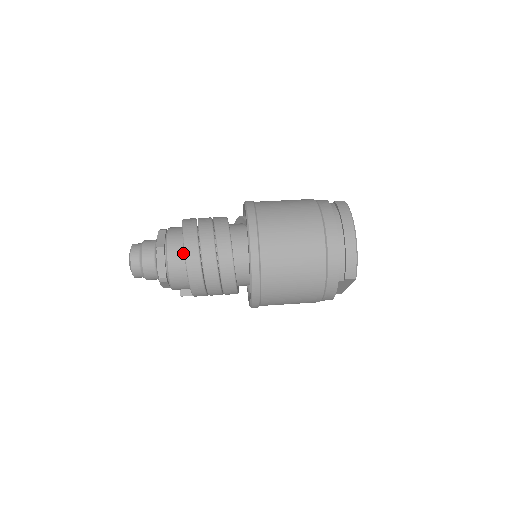
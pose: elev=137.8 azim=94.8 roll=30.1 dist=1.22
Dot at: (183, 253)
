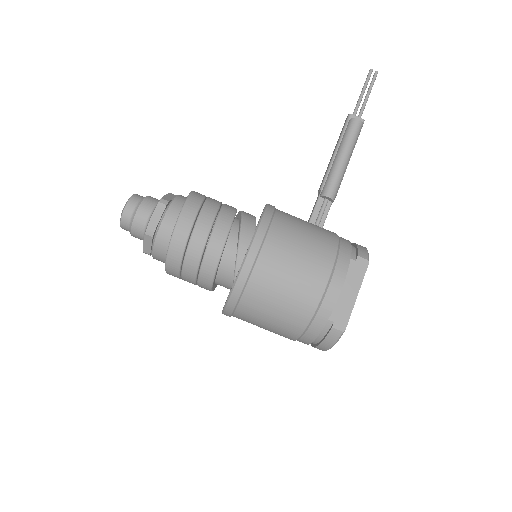
Dot at: occluded
